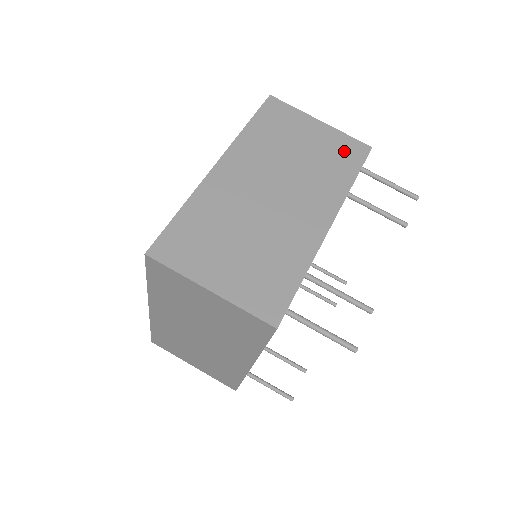
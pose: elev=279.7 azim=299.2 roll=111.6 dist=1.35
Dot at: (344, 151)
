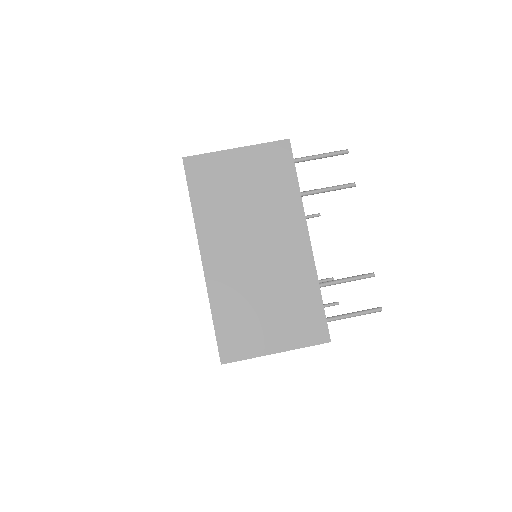
Dot at: (273, 163)
